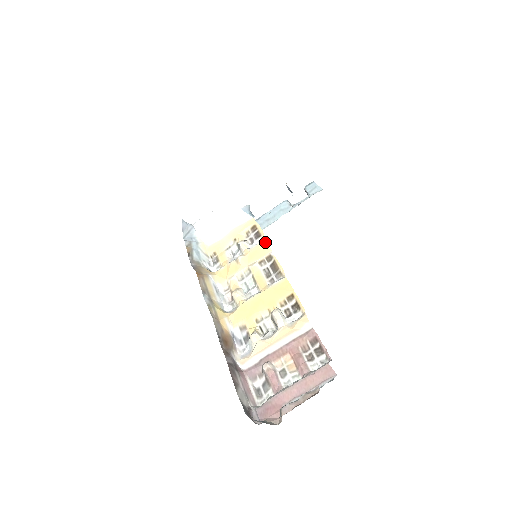
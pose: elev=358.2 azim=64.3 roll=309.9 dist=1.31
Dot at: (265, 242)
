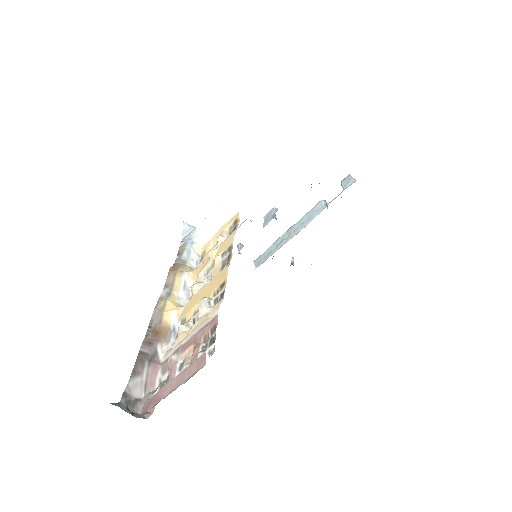
Dot at: (233, 233)
